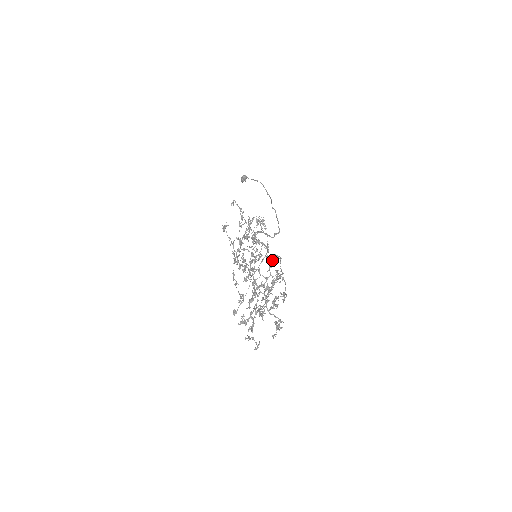
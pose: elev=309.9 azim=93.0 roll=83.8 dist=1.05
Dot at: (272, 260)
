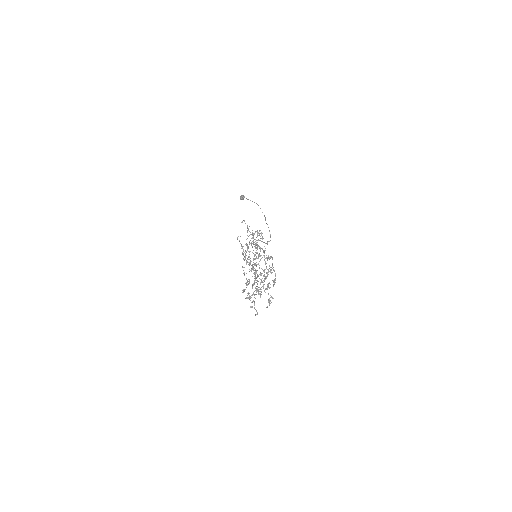
Dot at: (267, 259)
